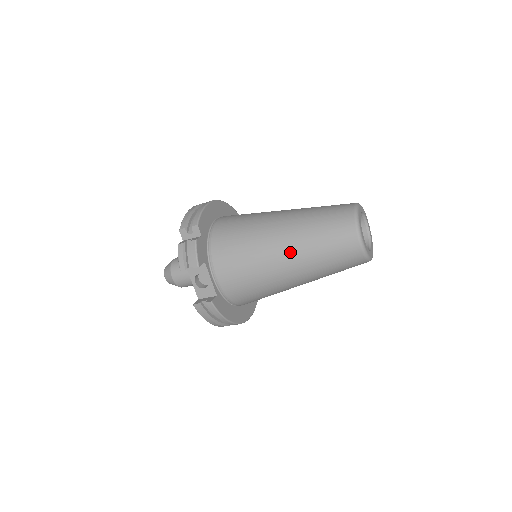
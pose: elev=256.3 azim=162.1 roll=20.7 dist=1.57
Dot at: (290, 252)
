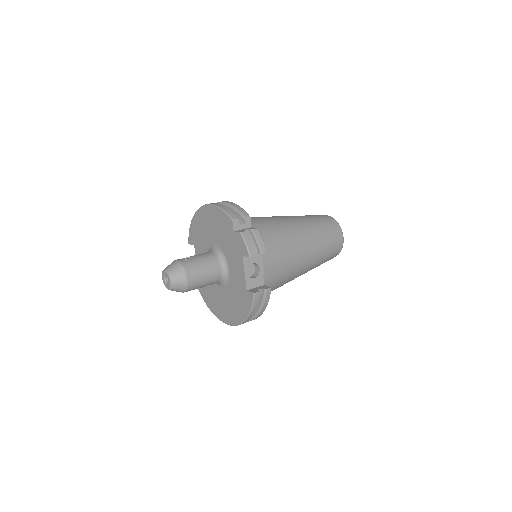
Dot at: (310, 245)
